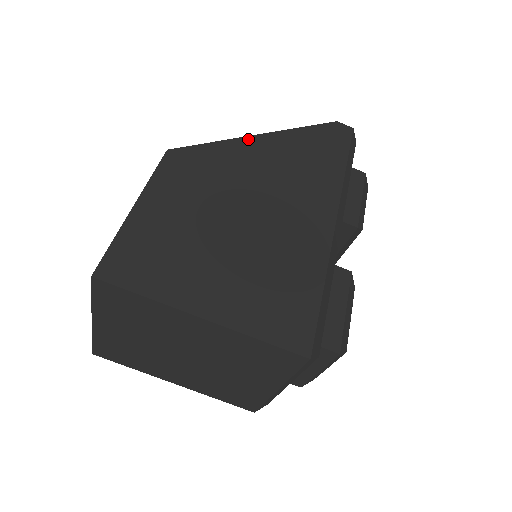
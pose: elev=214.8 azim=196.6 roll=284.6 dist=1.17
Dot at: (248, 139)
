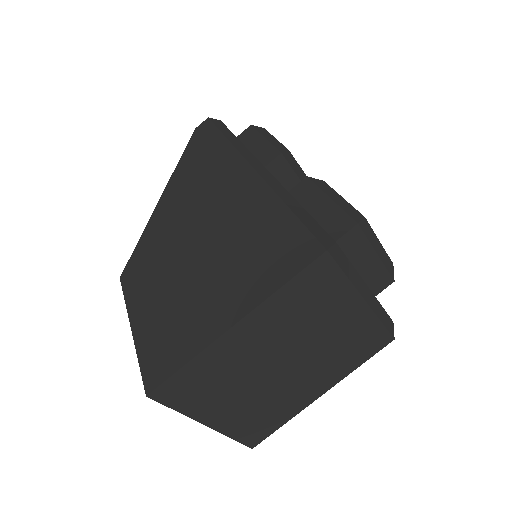
Dot at: (157, 209)
